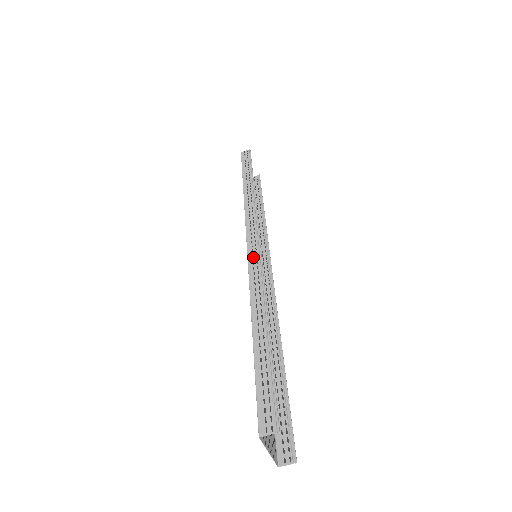
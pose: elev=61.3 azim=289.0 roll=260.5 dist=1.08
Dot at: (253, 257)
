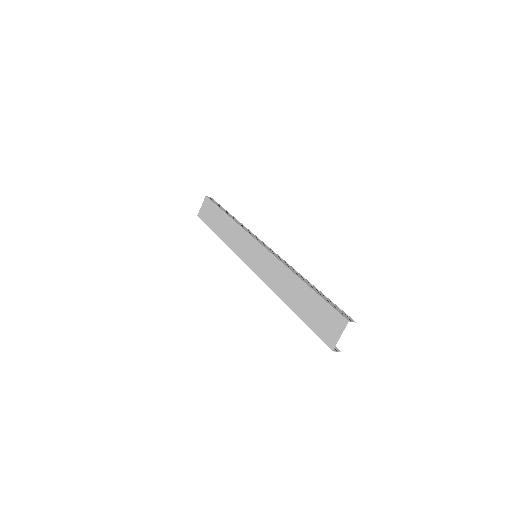
Dot at: (273, 252)
